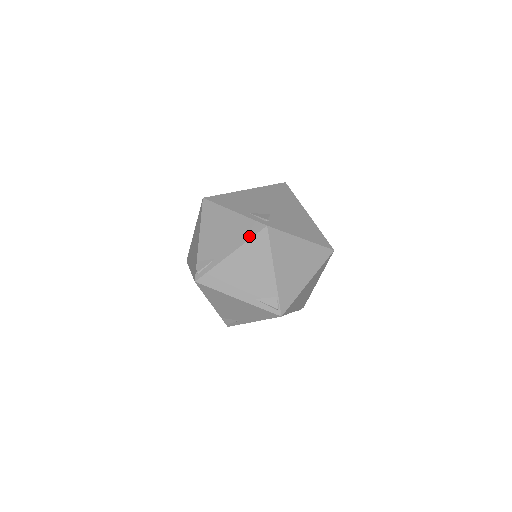
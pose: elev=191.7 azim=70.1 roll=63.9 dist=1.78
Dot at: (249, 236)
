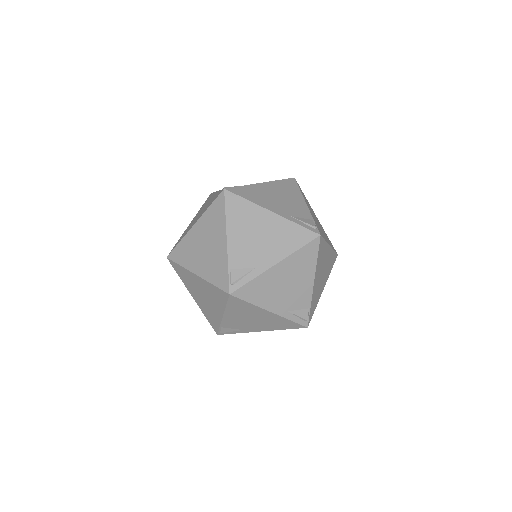
Dot at: (299, 245)
